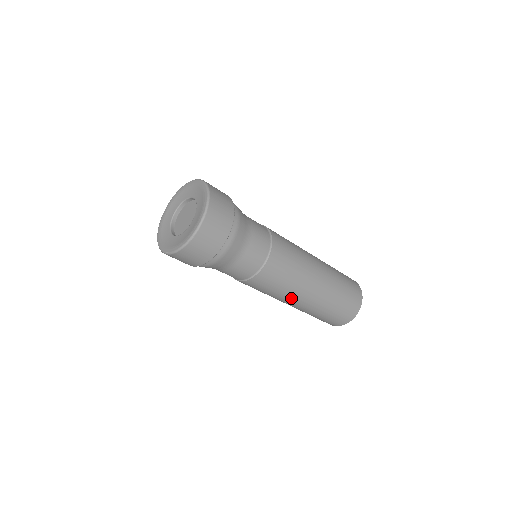
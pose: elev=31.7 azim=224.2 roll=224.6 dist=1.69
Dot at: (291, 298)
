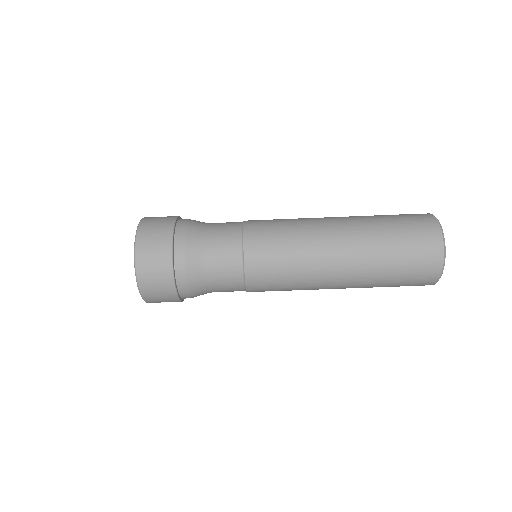
Dot at: (319, 274)
